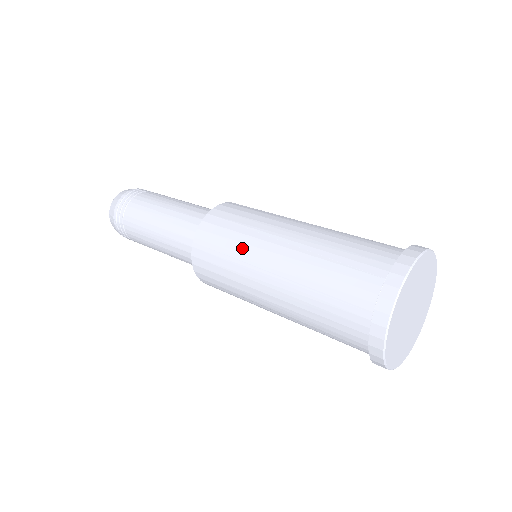
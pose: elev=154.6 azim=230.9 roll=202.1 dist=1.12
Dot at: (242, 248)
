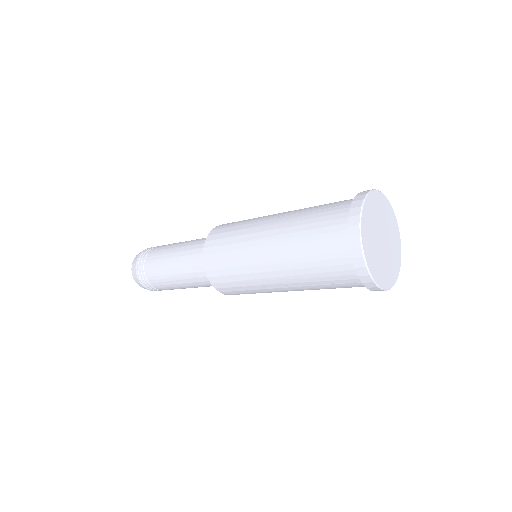
Dot at: (255, 218)
